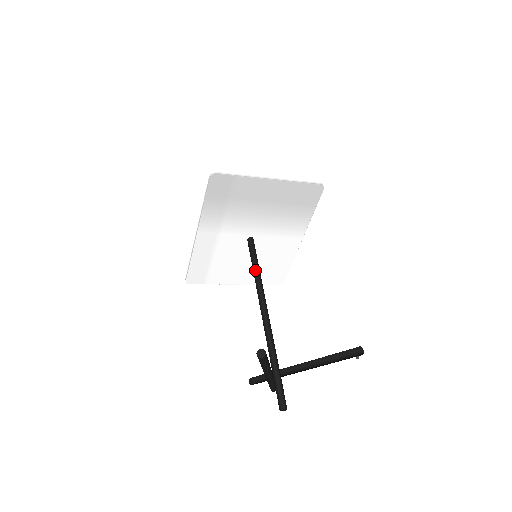
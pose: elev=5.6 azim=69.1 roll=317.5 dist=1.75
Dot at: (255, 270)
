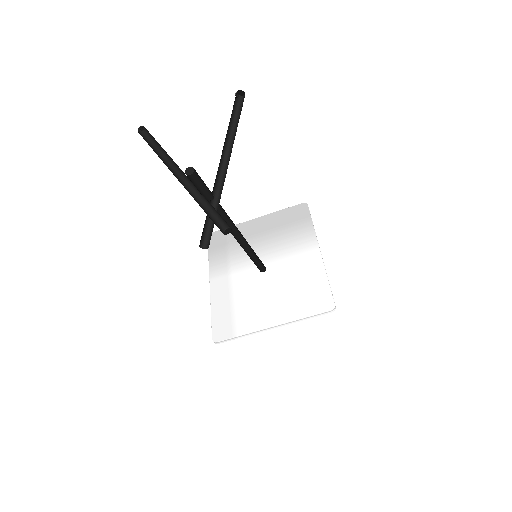
Dot at: occluded
